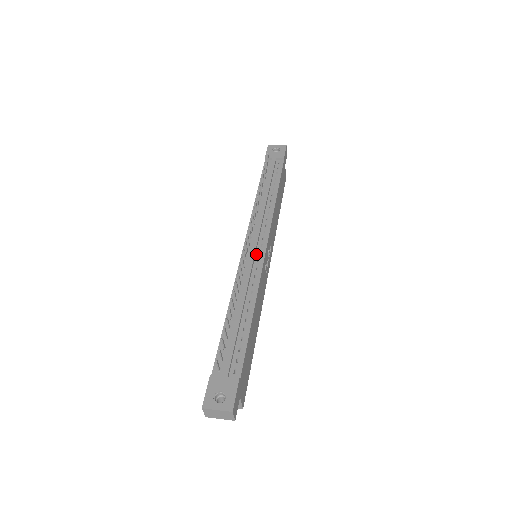
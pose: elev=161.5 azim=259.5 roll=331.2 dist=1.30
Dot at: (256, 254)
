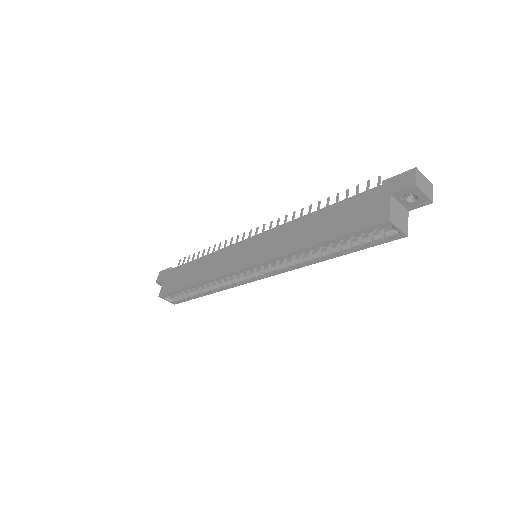
Dot at: occluded
